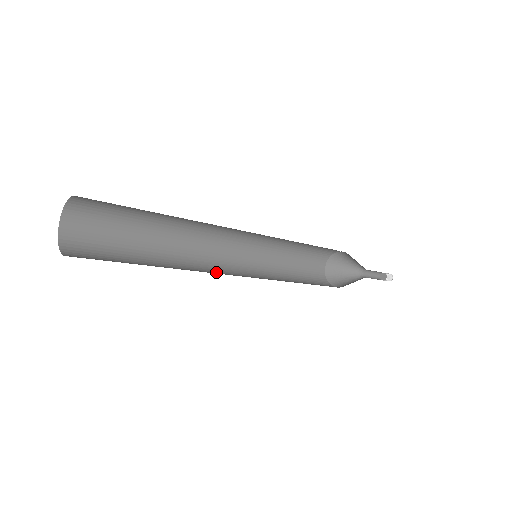
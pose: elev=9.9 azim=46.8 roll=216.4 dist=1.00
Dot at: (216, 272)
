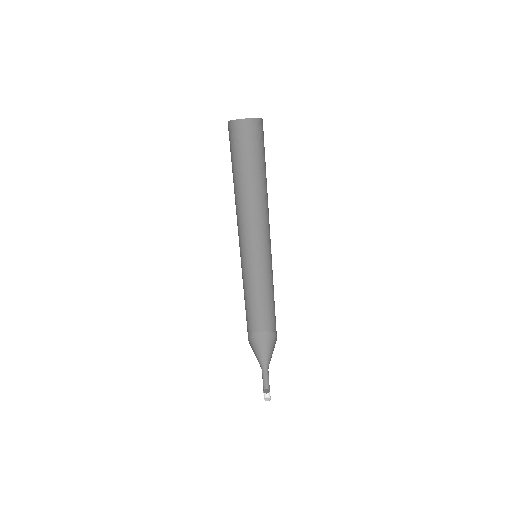
Dot at: occluded
